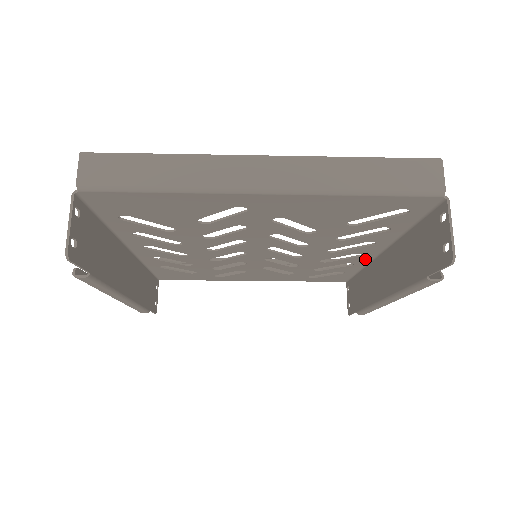
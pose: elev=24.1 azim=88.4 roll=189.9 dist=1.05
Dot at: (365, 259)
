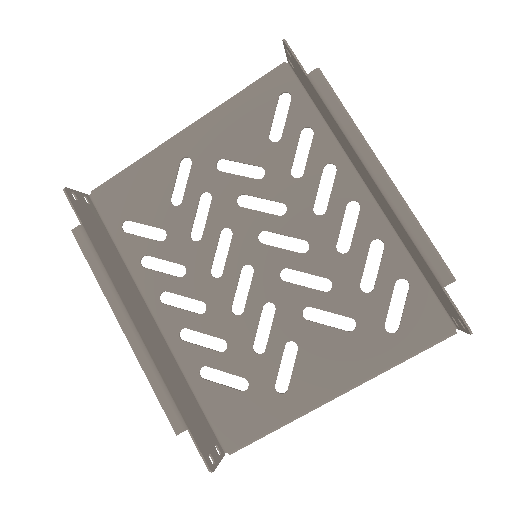
Dot at: (375, 216)
